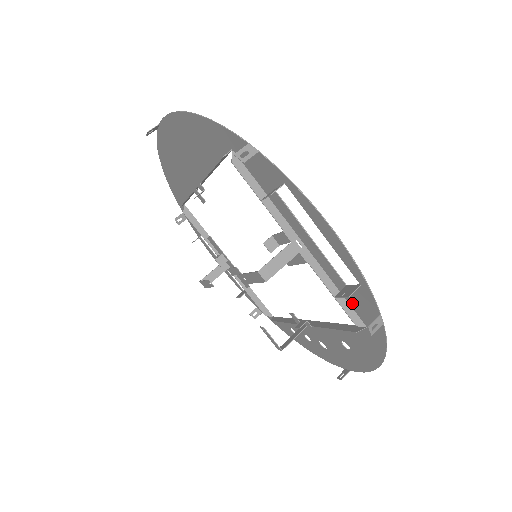
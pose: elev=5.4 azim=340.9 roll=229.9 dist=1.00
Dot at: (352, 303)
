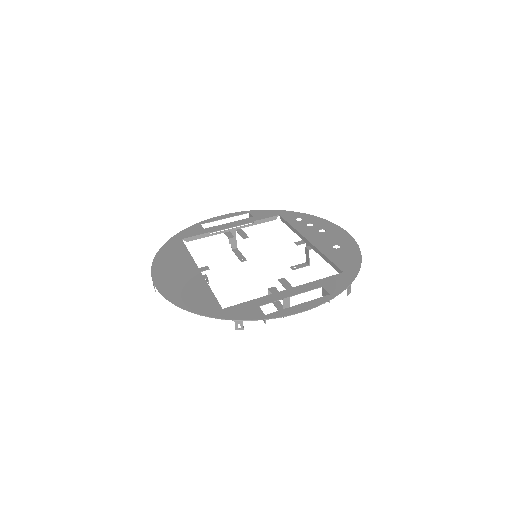
Dot at: (329, 280)
